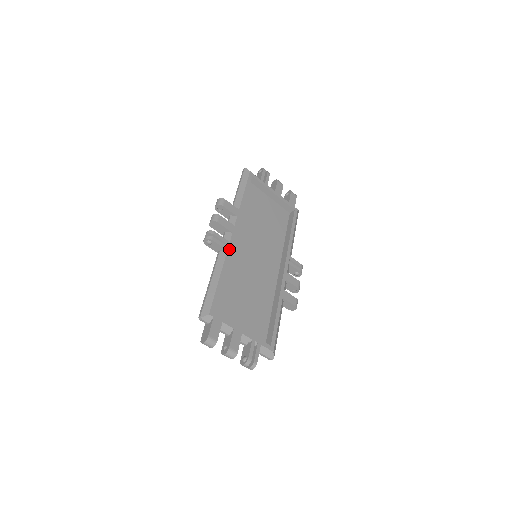
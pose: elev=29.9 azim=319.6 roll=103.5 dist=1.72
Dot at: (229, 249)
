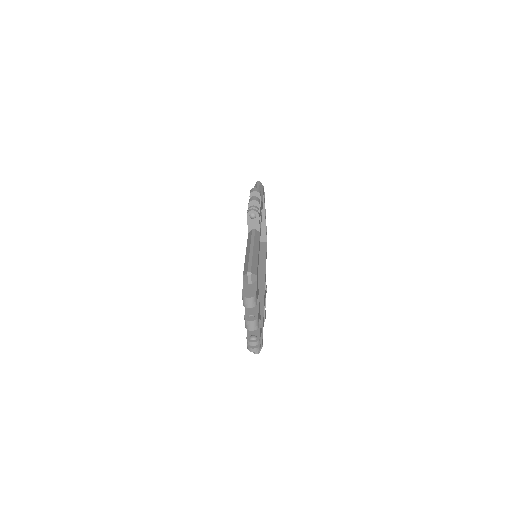
Dot at: (260, 233)
